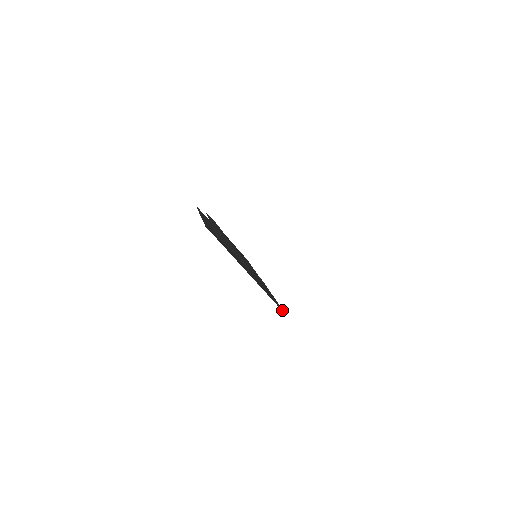
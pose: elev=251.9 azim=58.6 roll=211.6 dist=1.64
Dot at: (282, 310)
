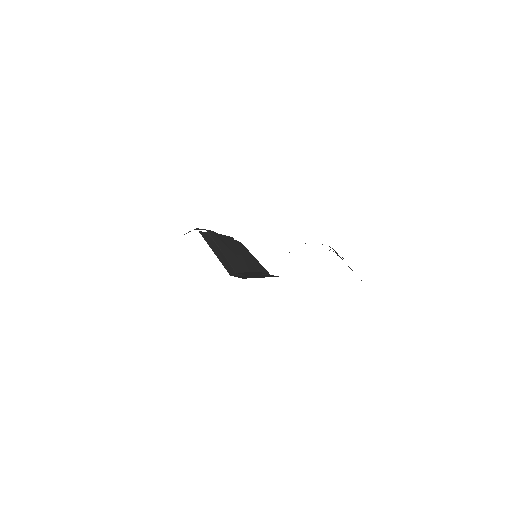
Dot at: occluded
